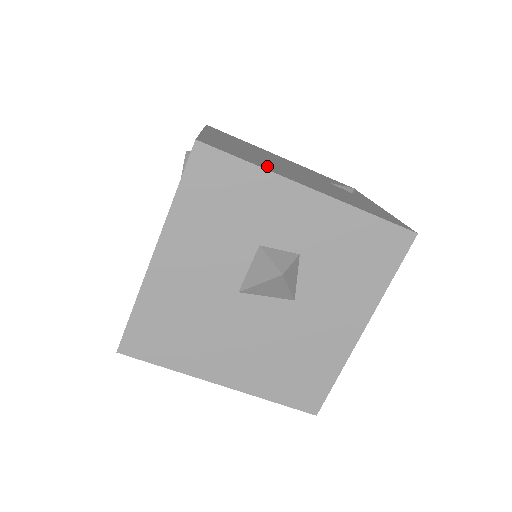
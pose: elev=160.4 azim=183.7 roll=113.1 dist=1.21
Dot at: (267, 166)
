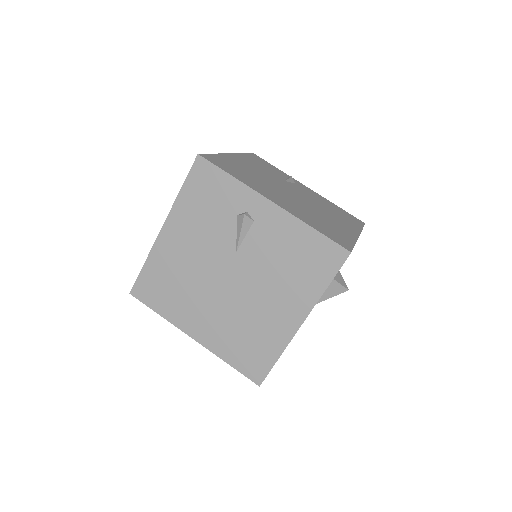
Dot at: (339, 230)
